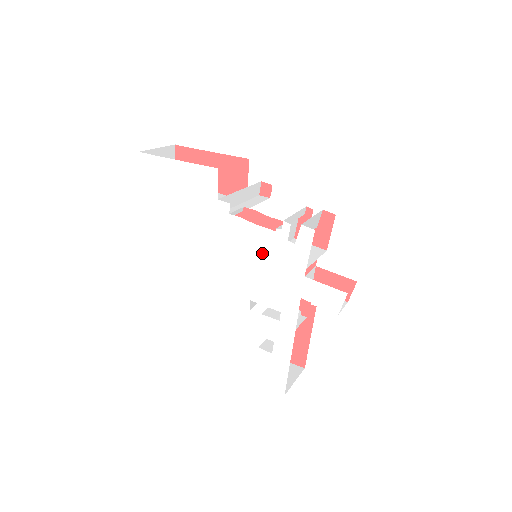
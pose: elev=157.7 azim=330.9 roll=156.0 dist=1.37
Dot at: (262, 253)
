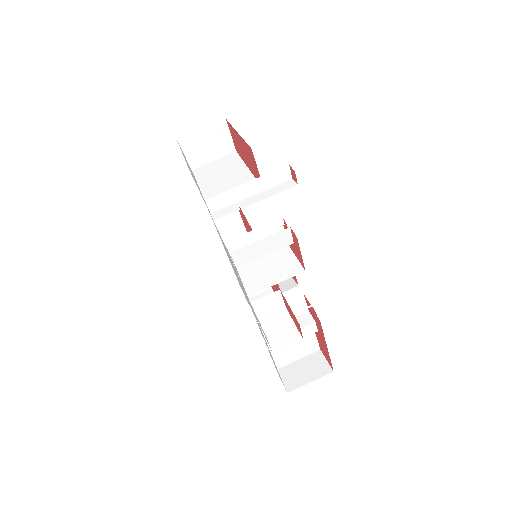
Dot at: (232, 263)
